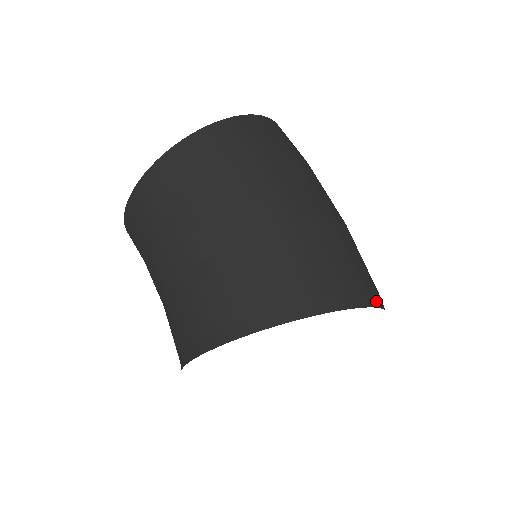
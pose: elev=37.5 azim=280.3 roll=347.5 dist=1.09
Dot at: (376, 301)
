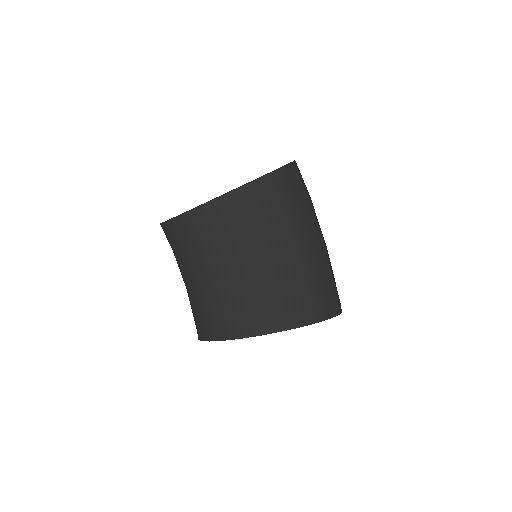
Dot at: occluded
